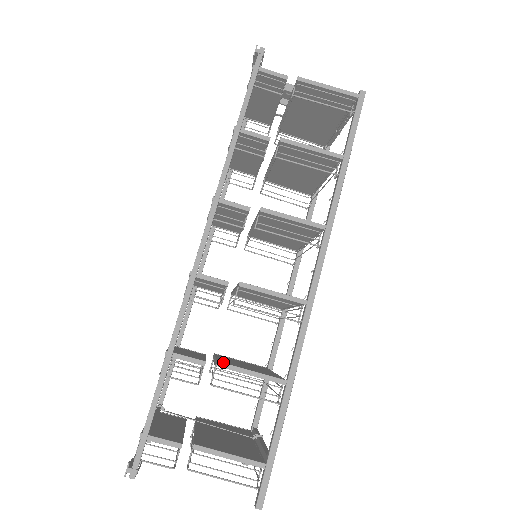
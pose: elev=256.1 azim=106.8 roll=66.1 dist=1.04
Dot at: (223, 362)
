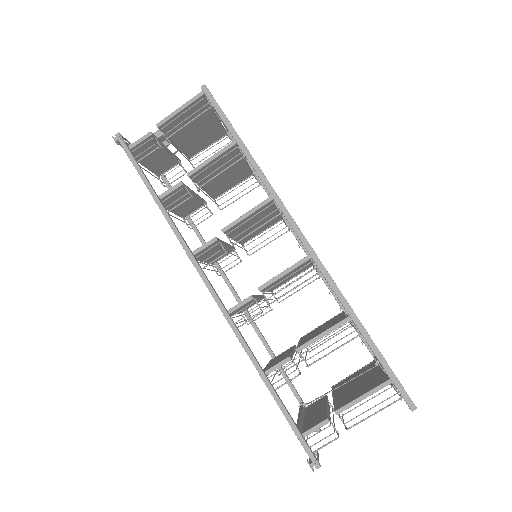
Dot at: occluded
